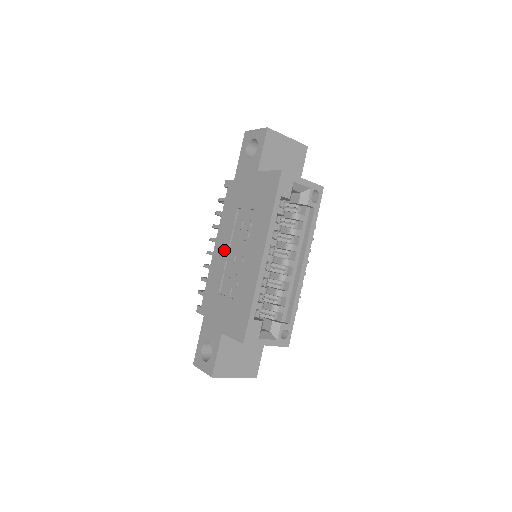
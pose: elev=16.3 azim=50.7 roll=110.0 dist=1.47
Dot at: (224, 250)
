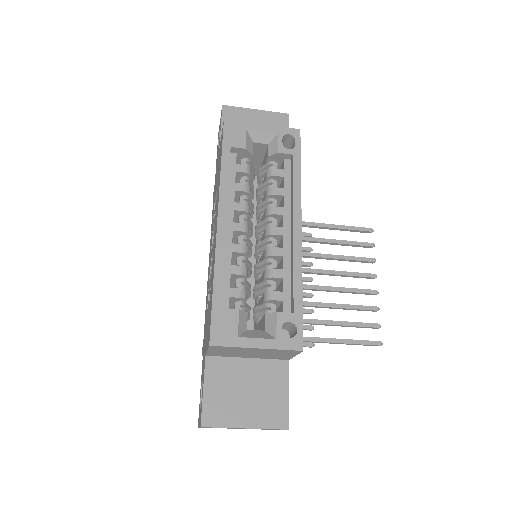
Dot at: (210, 258)
